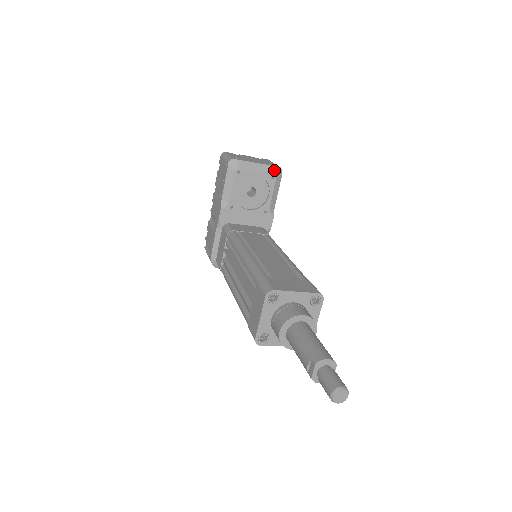
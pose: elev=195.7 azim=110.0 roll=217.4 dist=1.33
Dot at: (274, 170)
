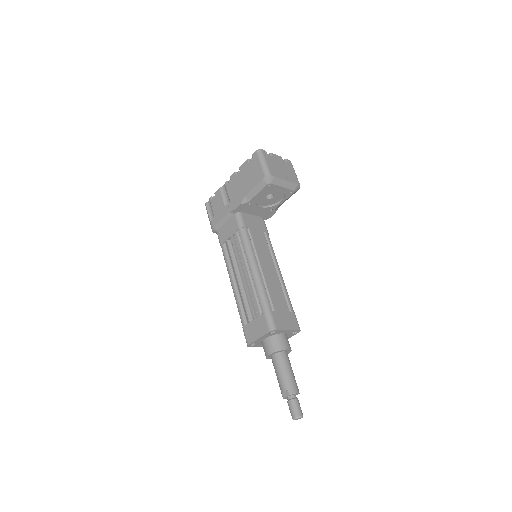
Dot at: (295, 188)
